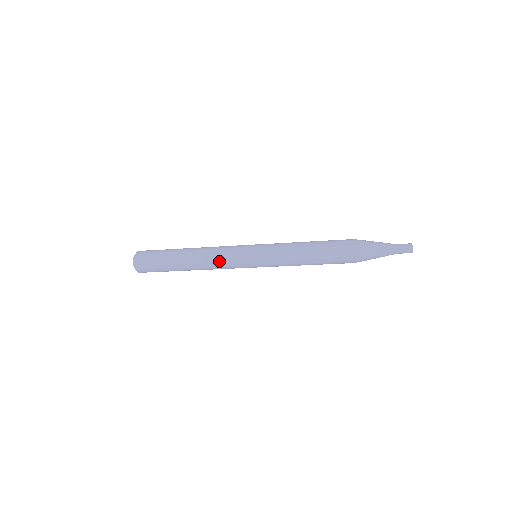
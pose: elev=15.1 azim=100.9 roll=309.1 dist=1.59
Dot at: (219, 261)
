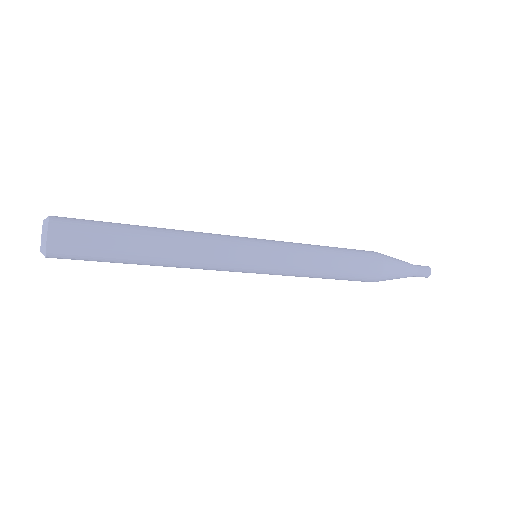
Dot at: (208, 264)
